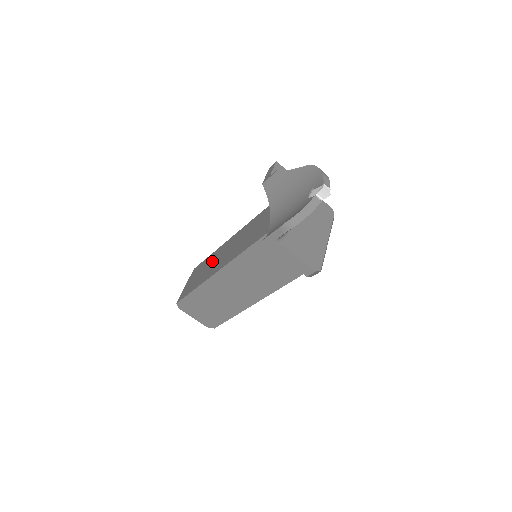
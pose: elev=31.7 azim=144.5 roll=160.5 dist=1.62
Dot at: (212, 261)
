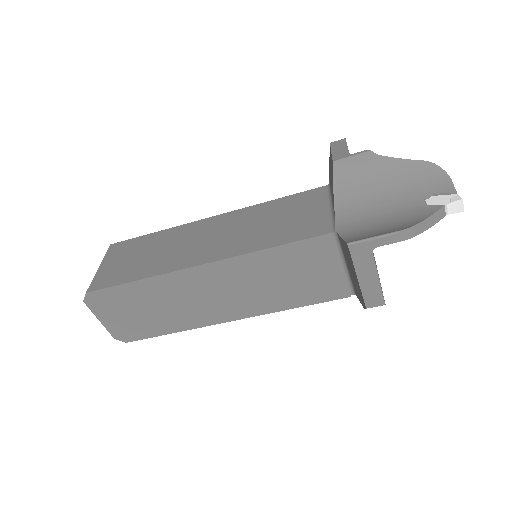
Dot at: (171, 243)
